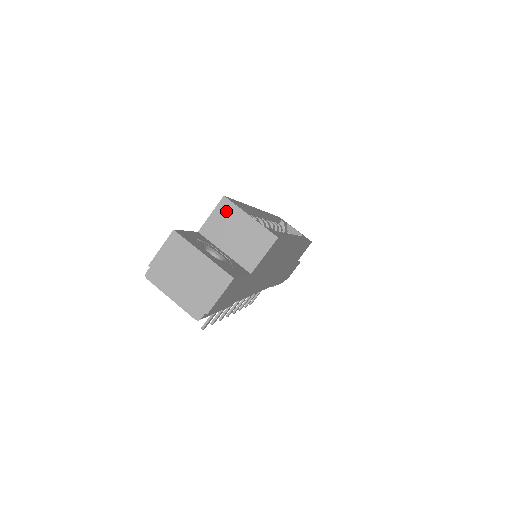
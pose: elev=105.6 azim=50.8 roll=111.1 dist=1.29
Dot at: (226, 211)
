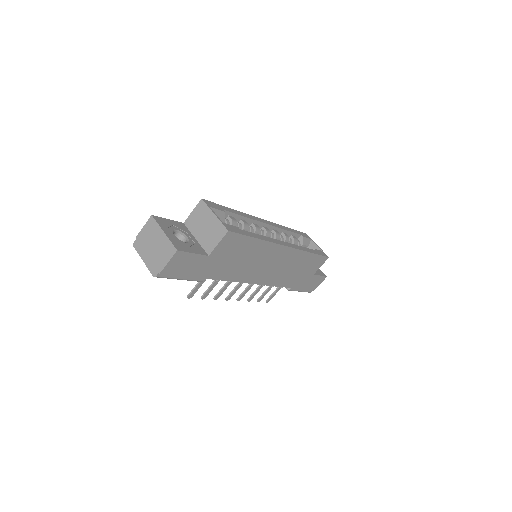
Dot at: (201, 209)
